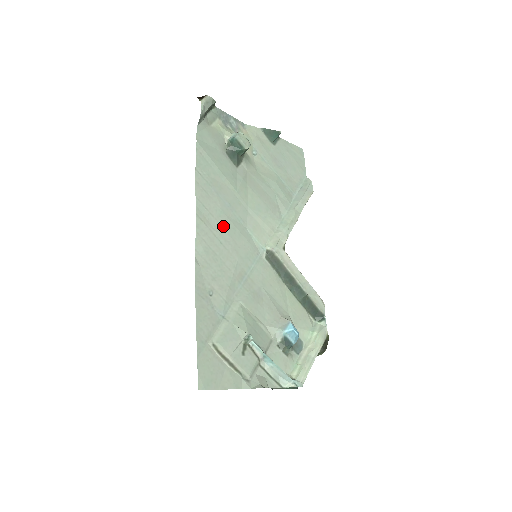
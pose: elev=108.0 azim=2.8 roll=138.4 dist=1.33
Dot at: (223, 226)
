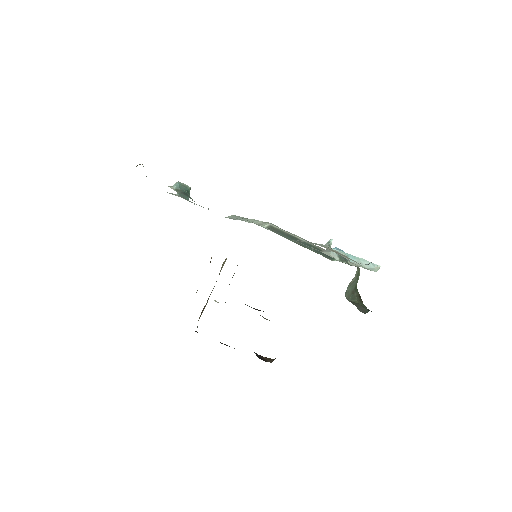
Dot at: occluded
